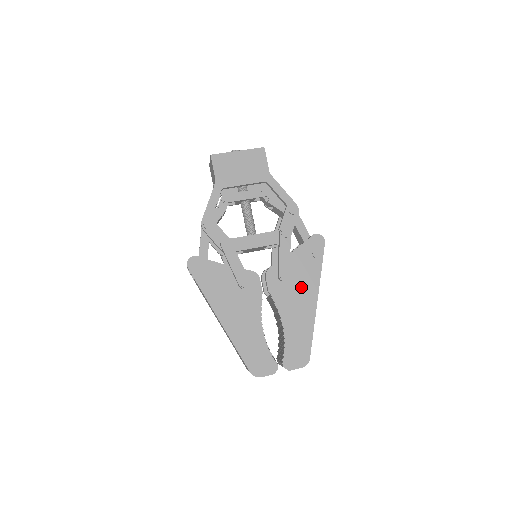
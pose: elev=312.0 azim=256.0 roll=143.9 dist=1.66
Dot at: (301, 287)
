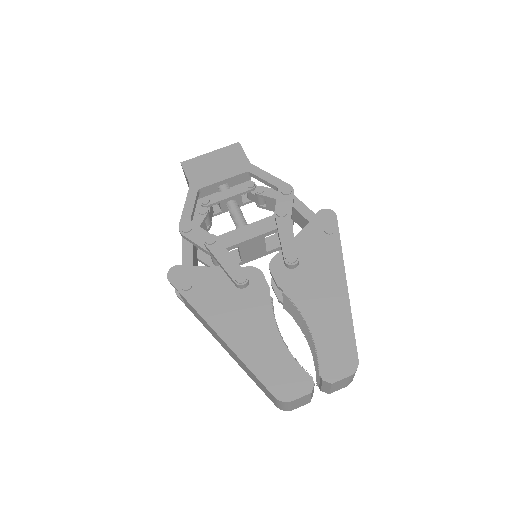
Dot at: (320, 271)
